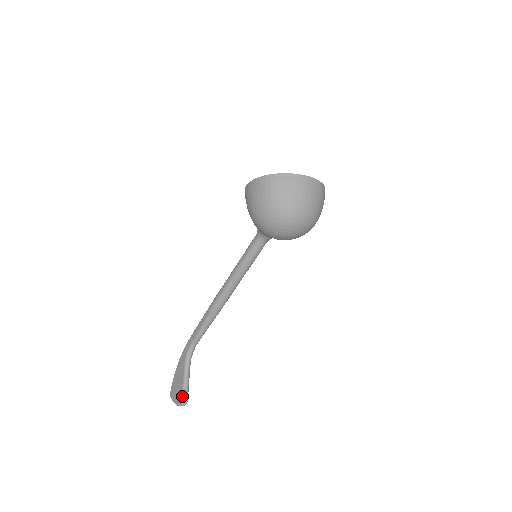
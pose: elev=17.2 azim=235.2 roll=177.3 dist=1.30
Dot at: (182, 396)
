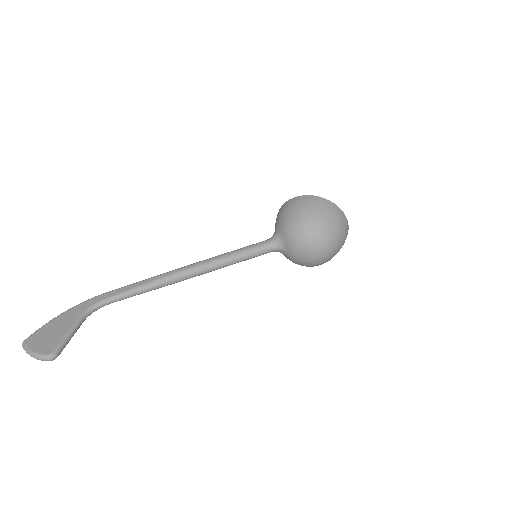
Dot at: (57, 347)
